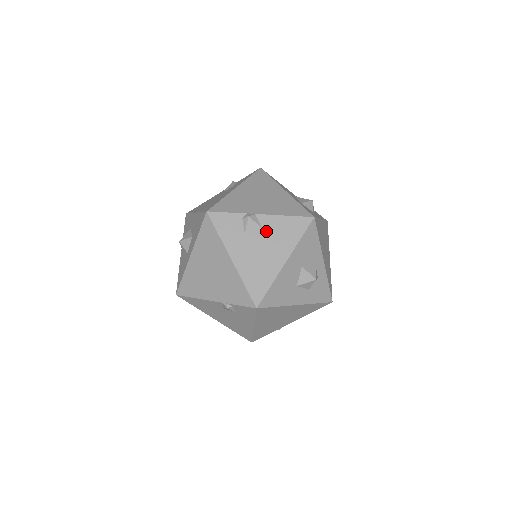
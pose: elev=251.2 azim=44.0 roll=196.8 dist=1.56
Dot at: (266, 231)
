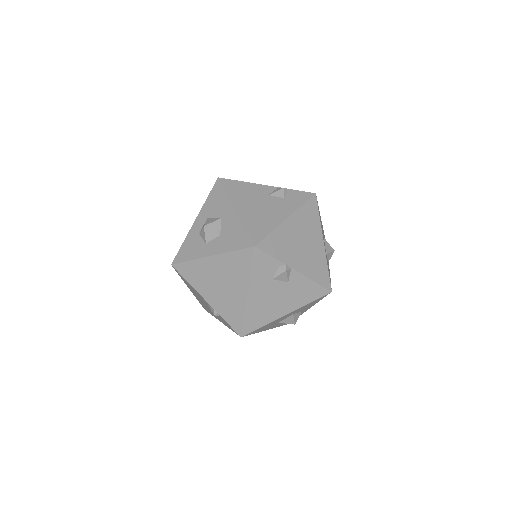
Dot at: (290, 285)
